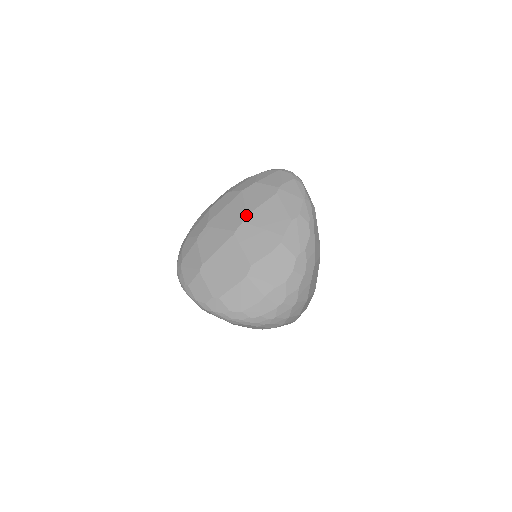
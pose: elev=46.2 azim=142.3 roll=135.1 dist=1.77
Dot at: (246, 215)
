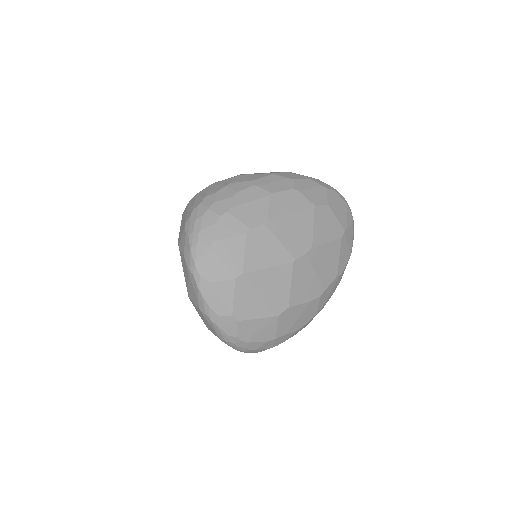
Dot at: (312, 247)
